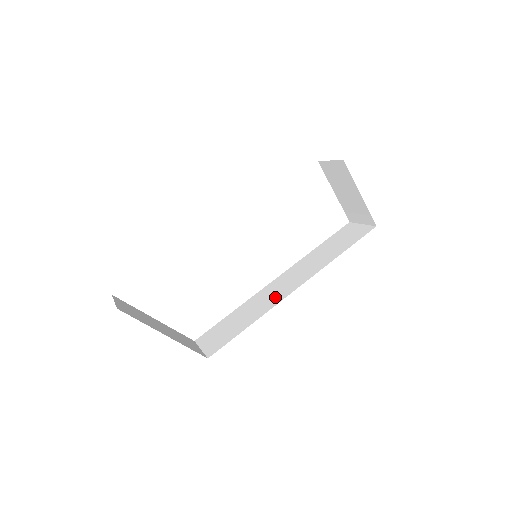
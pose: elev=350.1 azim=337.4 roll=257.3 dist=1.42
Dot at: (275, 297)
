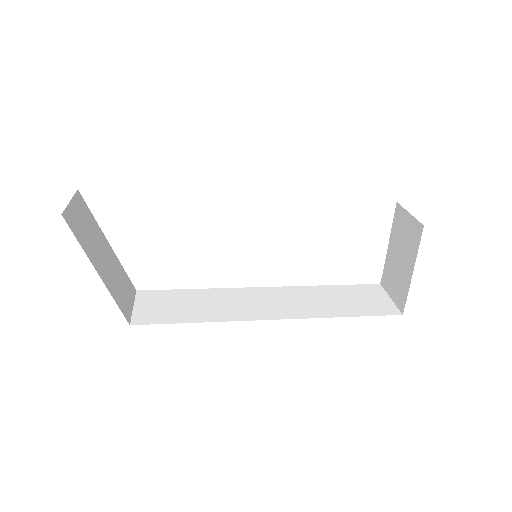
Dot at: (245, 310)
